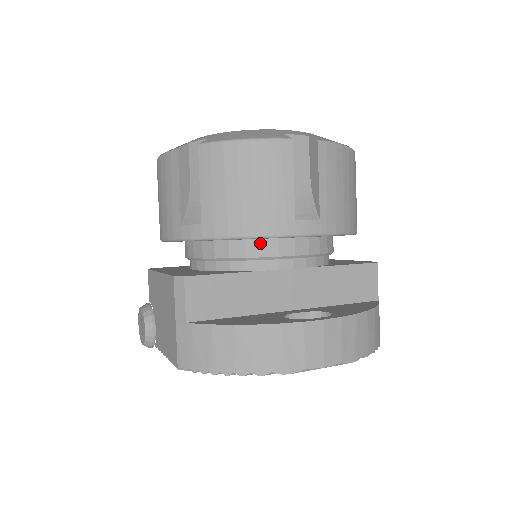
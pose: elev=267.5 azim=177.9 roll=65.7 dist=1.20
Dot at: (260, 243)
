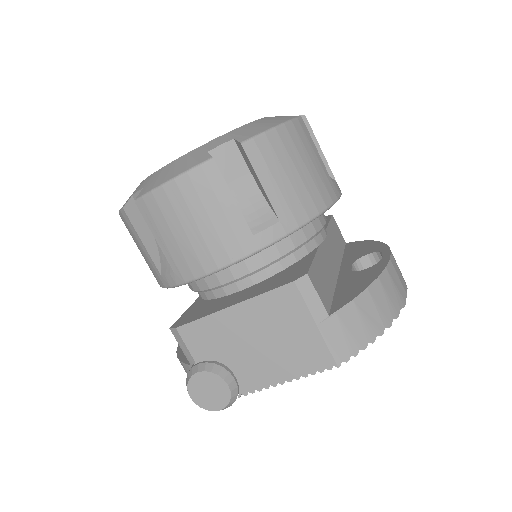
Dot at: (310, 222)
